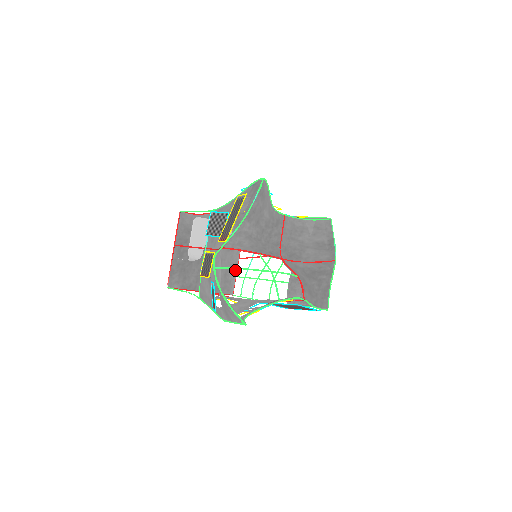
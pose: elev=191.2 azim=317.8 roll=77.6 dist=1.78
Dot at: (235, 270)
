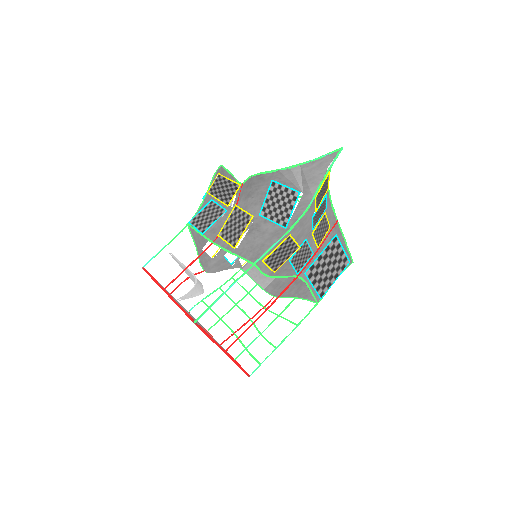
Dot at: occluded
